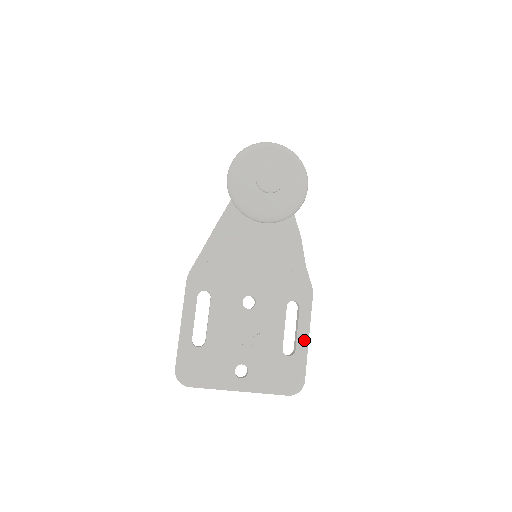
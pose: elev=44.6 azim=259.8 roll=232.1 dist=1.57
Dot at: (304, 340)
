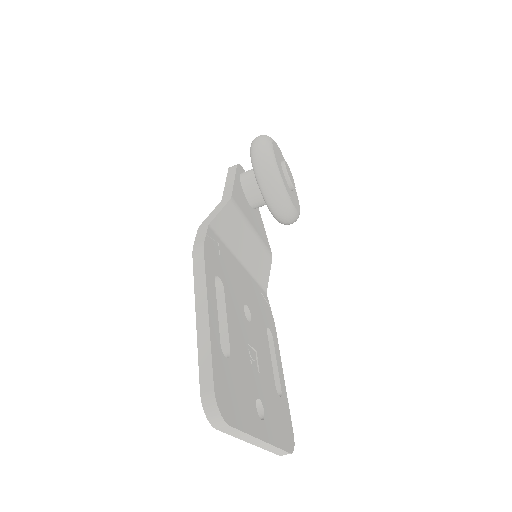
Dot at: (283, 379)
